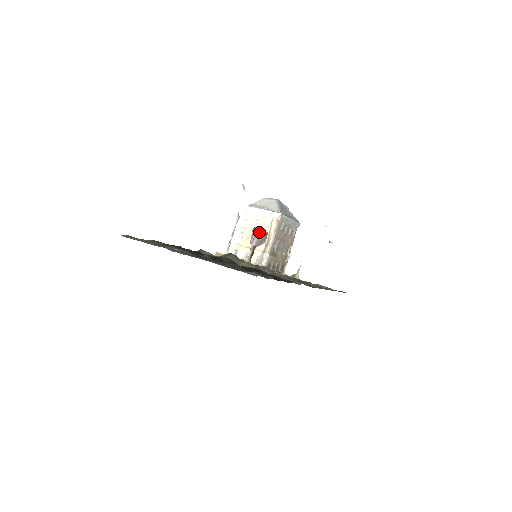
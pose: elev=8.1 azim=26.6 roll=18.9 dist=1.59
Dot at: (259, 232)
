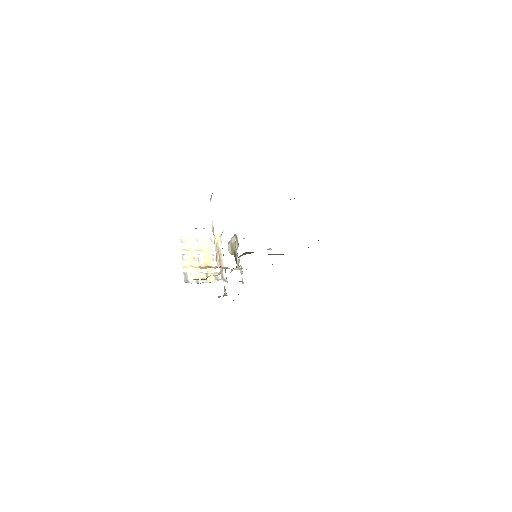
Dot at: occluded
